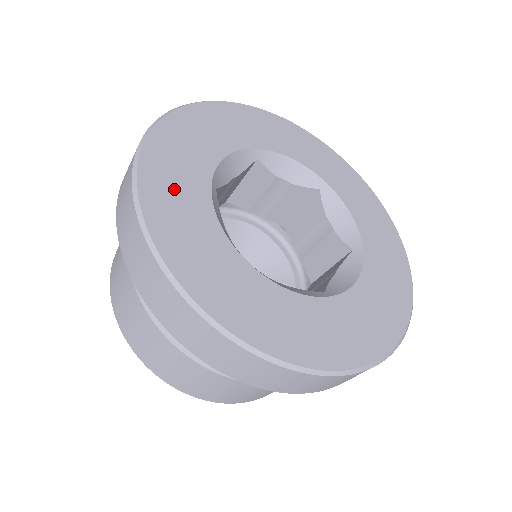
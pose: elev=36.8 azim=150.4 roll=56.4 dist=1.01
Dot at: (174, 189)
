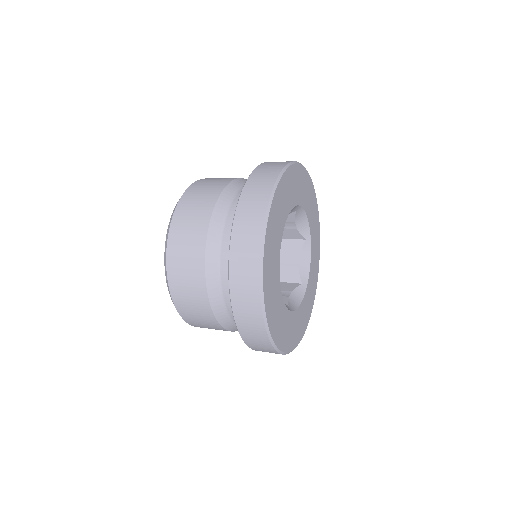
Dot at: (275, 311)
